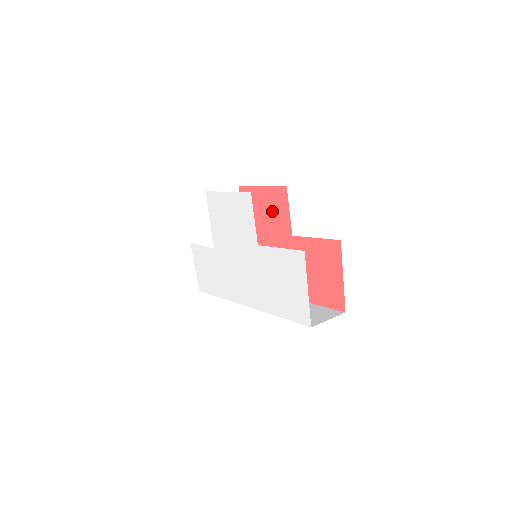
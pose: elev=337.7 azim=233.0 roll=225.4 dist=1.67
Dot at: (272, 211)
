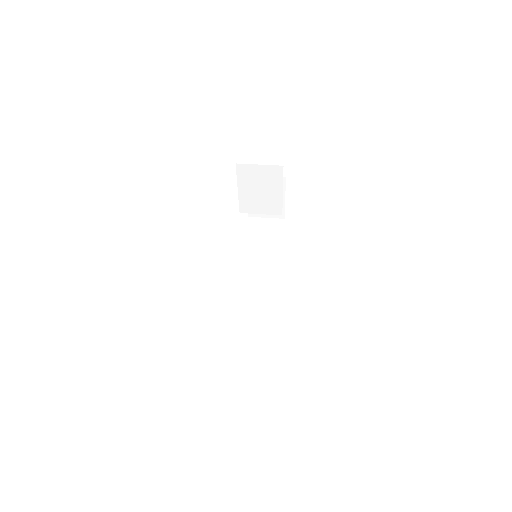
Dot at: occluded
